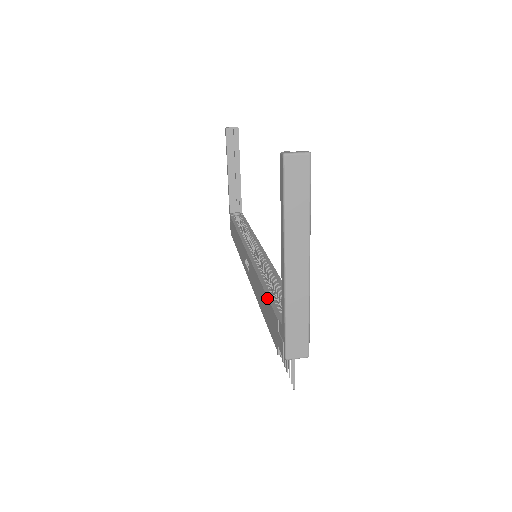
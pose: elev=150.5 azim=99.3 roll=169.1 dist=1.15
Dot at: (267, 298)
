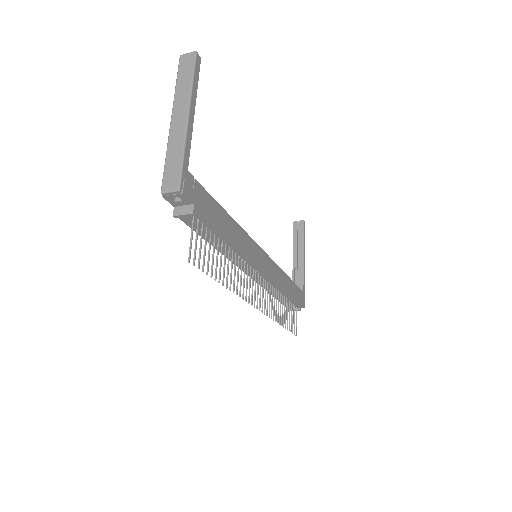
Dot at: occluded
